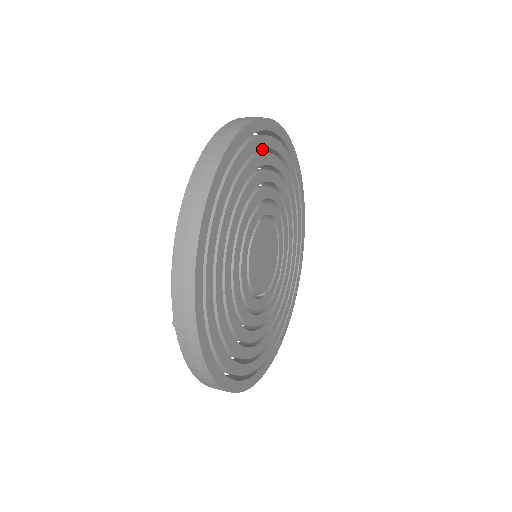
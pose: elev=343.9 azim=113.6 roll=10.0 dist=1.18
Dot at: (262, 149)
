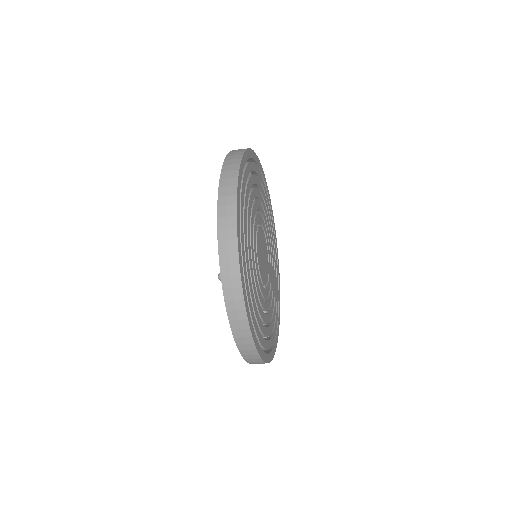
Dot at: occluded
